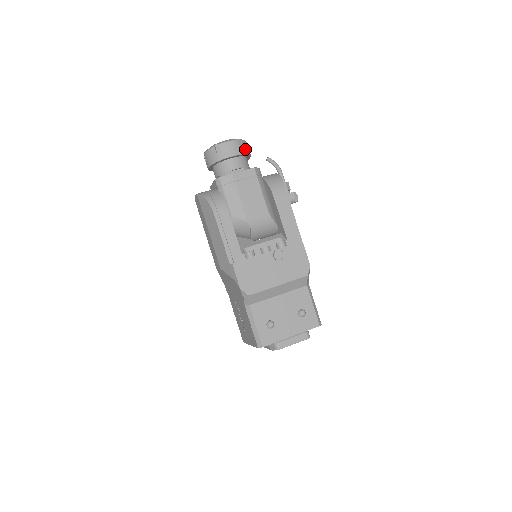
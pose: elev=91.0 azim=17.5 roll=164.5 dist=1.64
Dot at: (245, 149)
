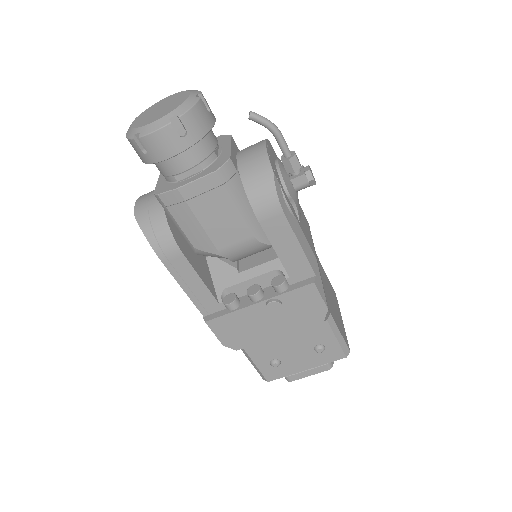
Dot at: (194, 131)
